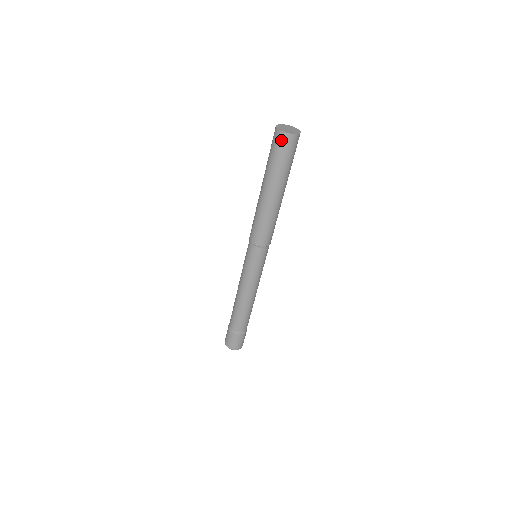
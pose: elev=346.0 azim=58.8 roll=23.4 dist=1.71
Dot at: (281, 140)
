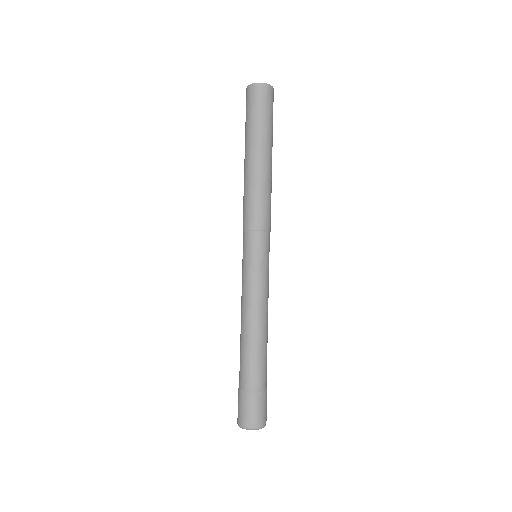
Dot at: (249, 94)
